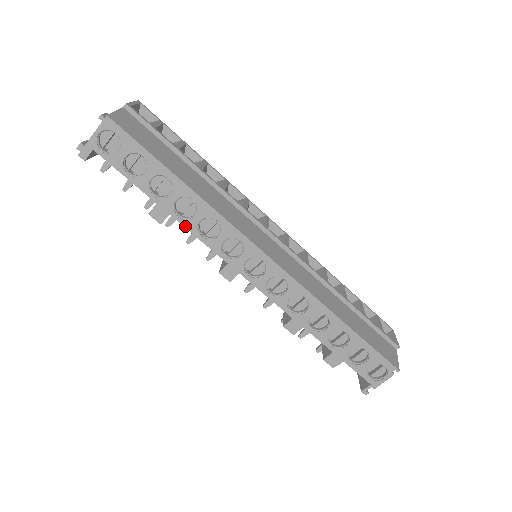
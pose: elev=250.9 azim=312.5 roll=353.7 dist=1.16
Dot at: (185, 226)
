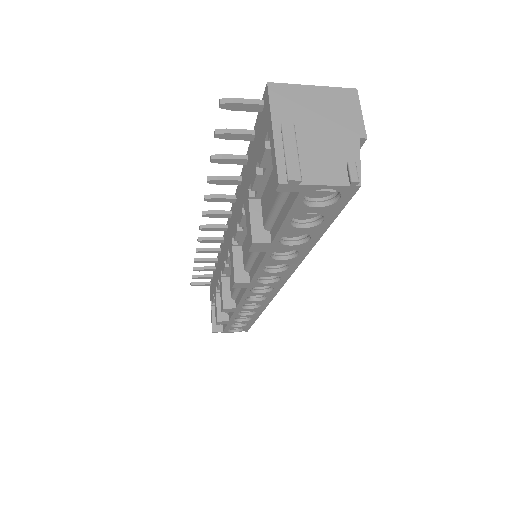
Dot at: (264, 260)
